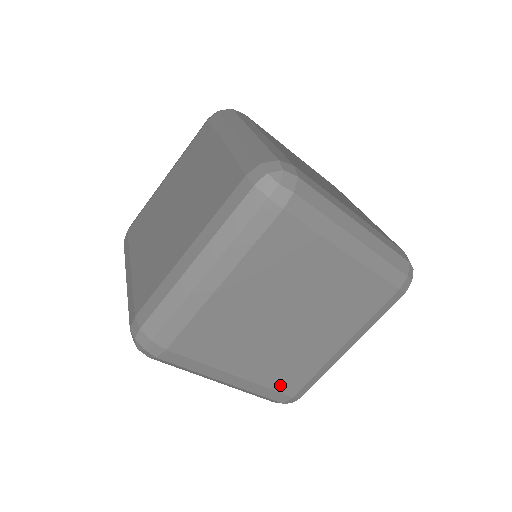
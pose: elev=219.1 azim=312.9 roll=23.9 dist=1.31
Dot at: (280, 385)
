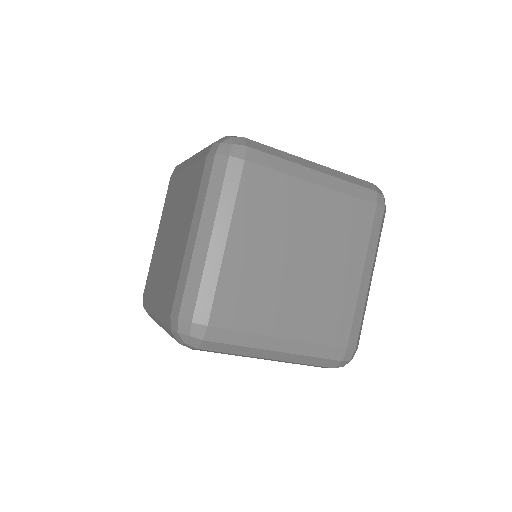
Dot at: (328, 337)
